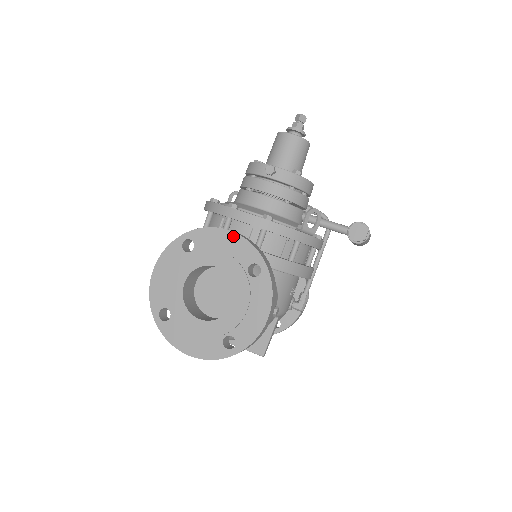
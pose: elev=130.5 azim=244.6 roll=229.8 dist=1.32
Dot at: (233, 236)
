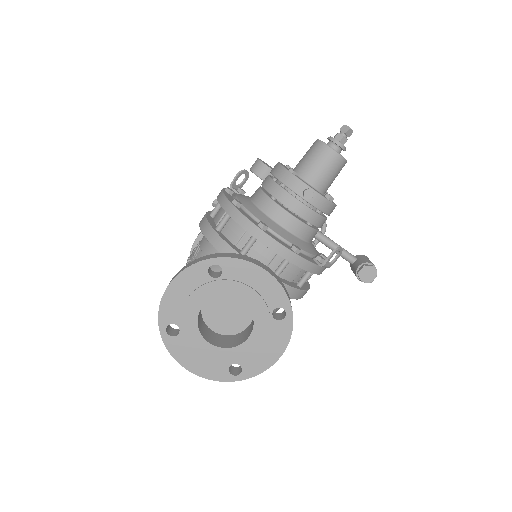
Dot at: (267, 276)
